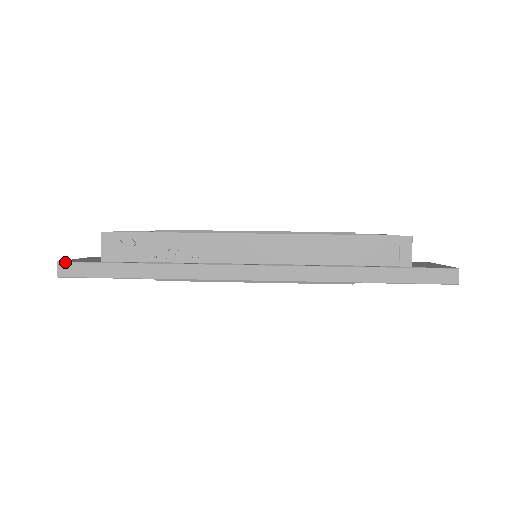
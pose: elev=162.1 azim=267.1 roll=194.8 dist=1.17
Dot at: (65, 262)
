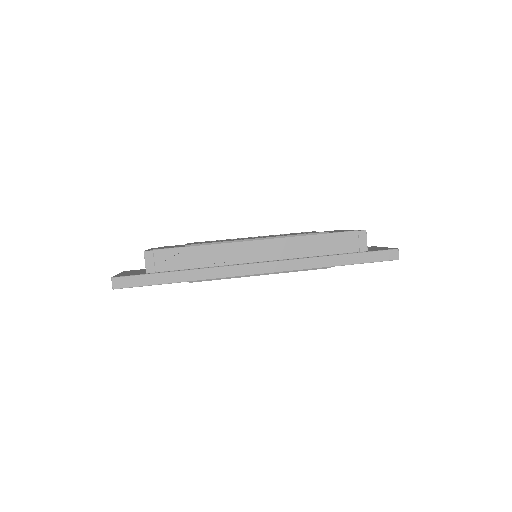
Dot at: (118, 277)
